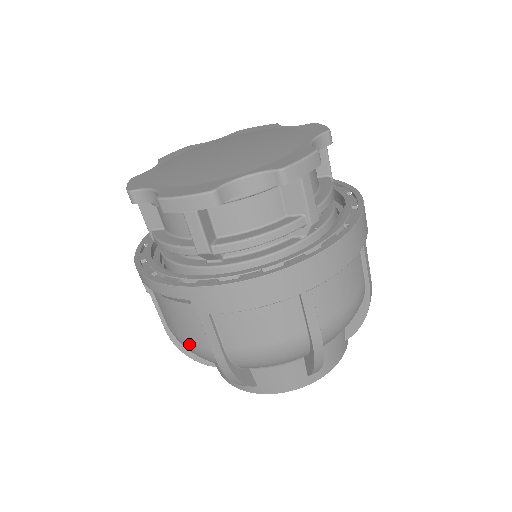
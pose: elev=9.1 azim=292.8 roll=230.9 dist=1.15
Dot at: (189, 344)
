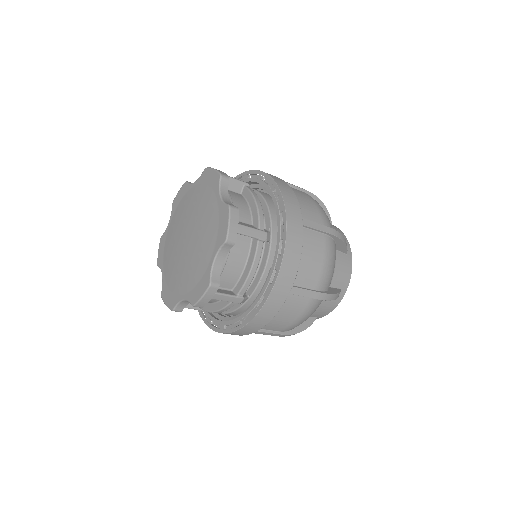
Dot at: occluded
